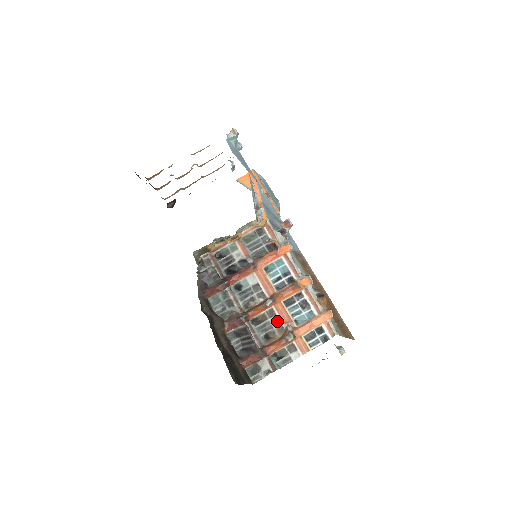
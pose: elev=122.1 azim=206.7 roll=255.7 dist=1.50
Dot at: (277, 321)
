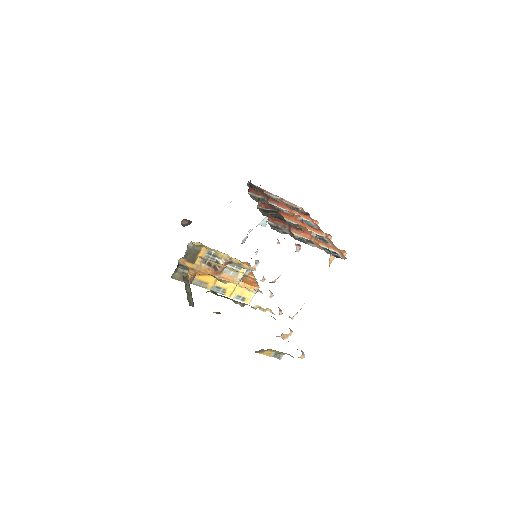
Dot at: (300, 229)
